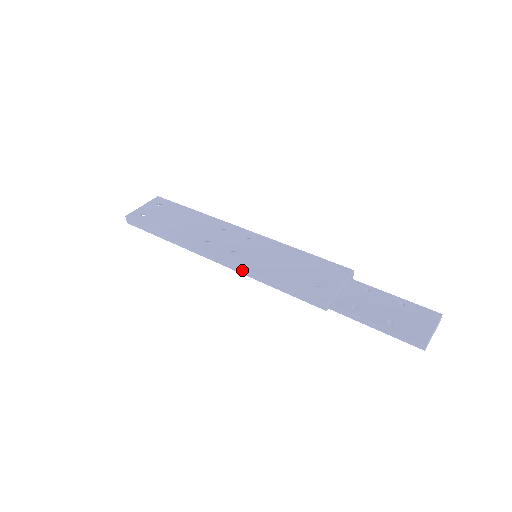
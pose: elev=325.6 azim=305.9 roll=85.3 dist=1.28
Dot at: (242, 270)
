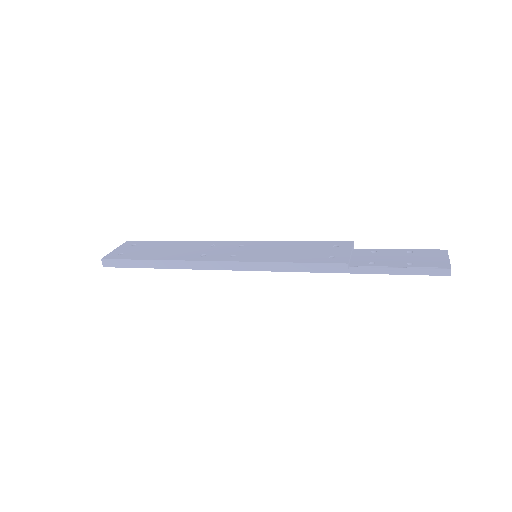
Dot at: (250, 266)
